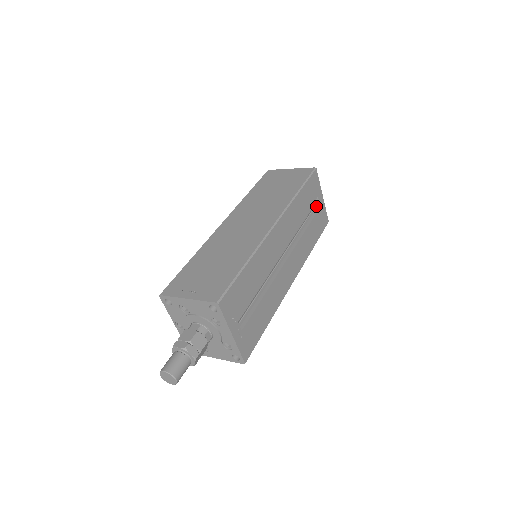
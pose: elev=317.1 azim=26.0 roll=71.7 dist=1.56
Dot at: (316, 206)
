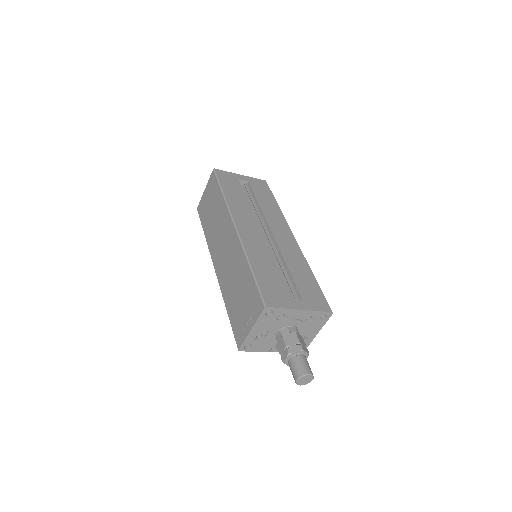
Dot at: (246, 185)
